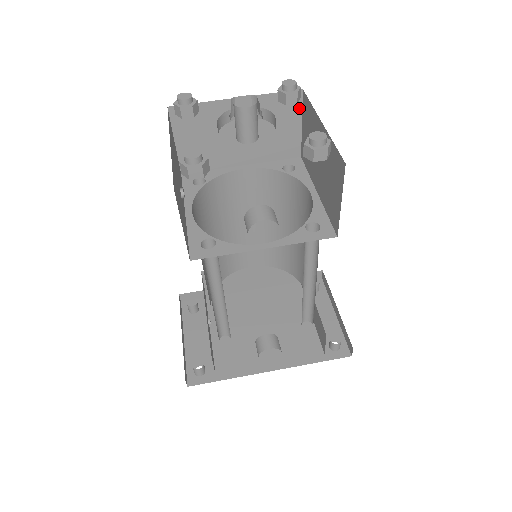
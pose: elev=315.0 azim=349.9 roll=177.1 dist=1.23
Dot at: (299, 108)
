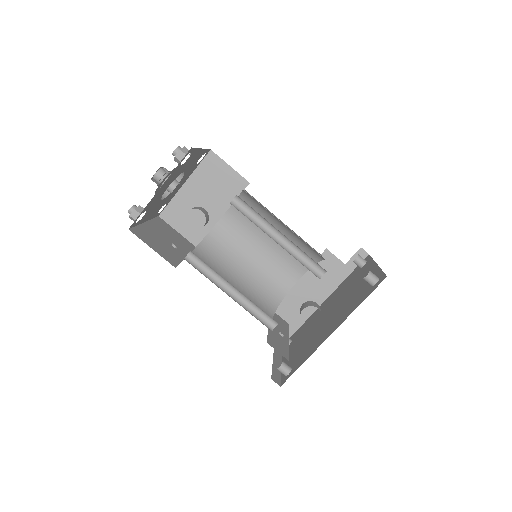
Dot at: (219, 160)
